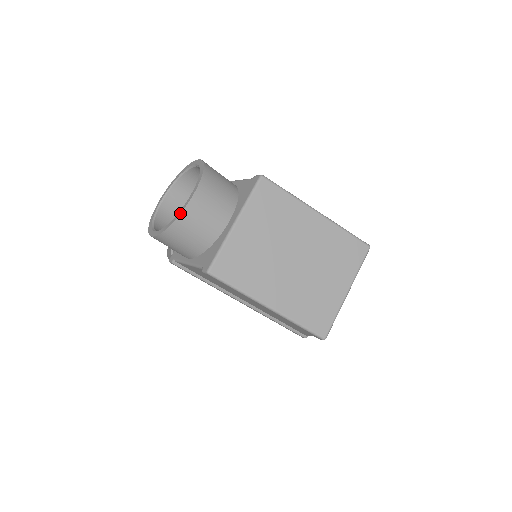
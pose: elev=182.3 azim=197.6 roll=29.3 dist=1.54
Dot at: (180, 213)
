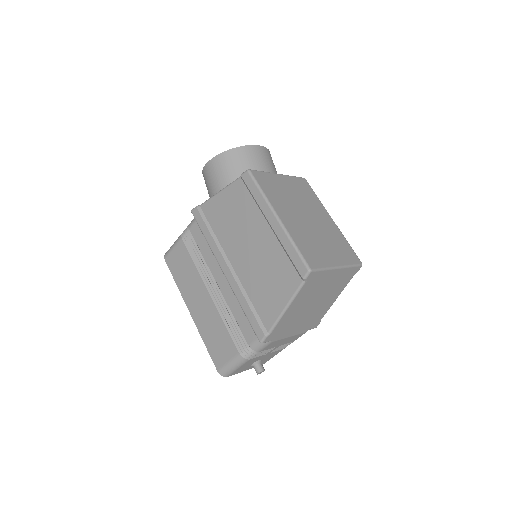
Dot at: (248, 145)
